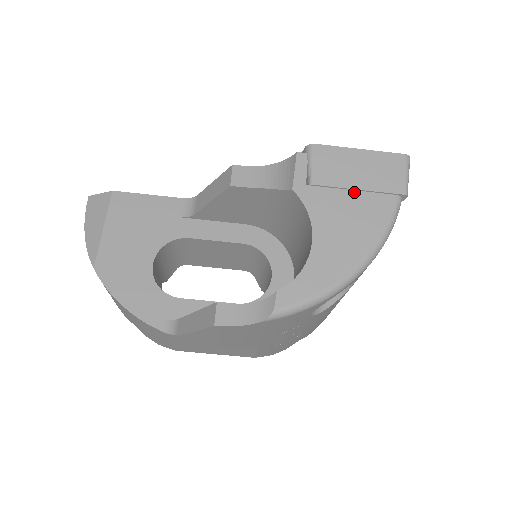
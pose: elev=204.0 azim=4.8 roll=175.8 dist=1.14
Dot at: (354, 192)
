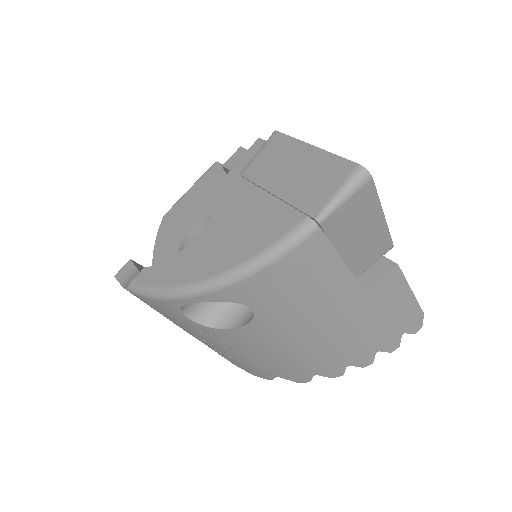
Dot at: (270, 196)
